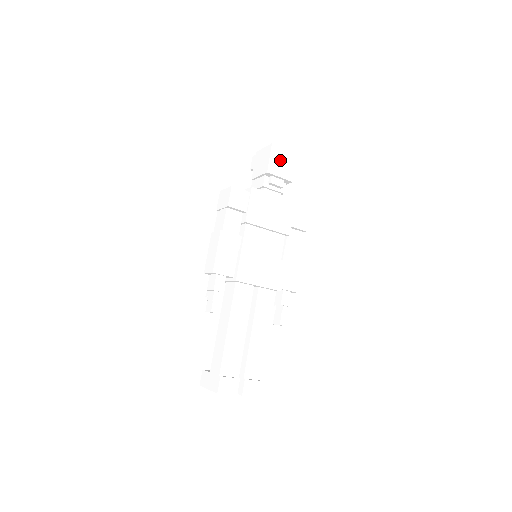
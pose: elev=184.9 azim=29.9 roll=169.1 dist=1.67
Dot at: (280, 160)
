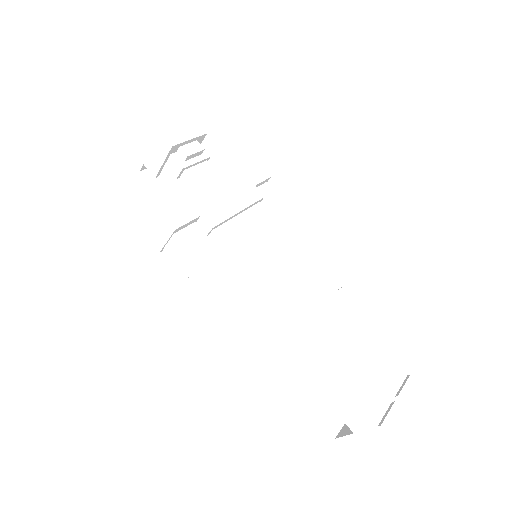
Dot at: (169, 120)
